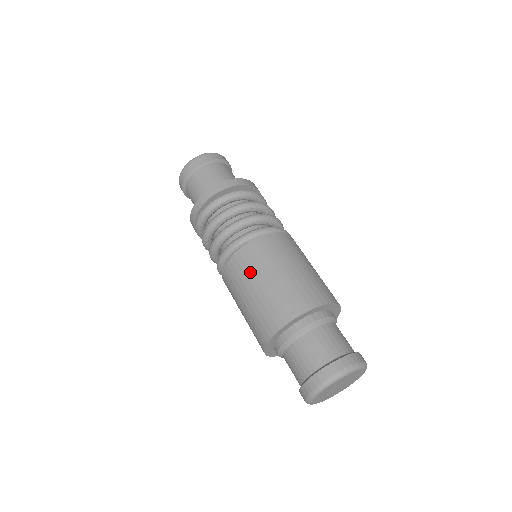
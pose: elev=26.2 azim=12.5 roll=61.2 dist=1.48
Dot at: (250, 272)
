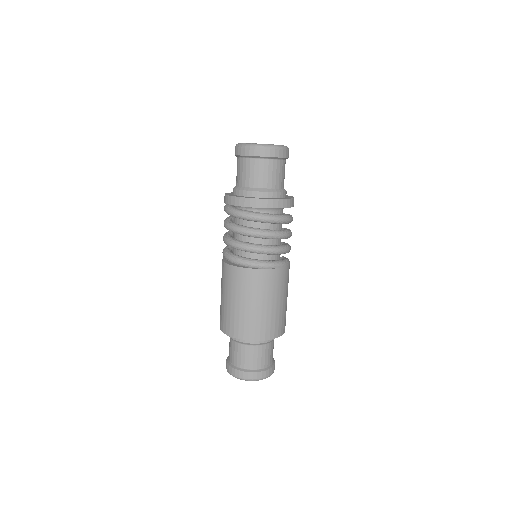
Dot at: (221, 280)
